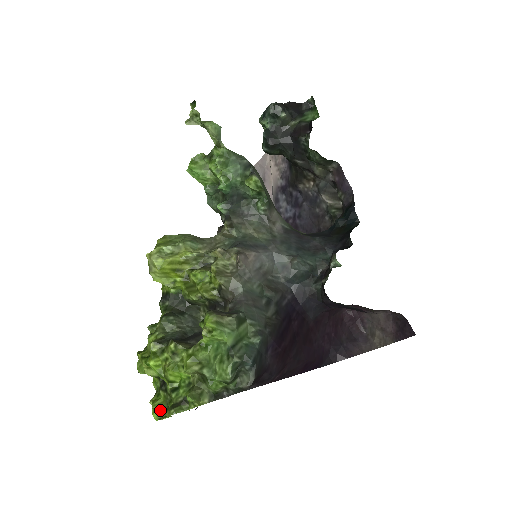
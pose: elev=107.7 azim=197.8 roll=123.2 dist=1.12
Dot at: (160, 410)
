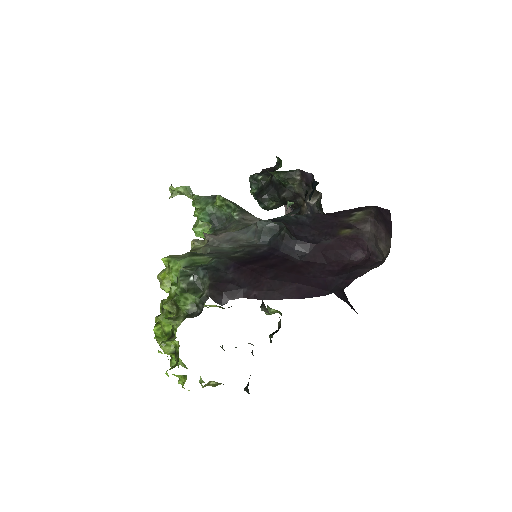
Dot at: (172, 368)
